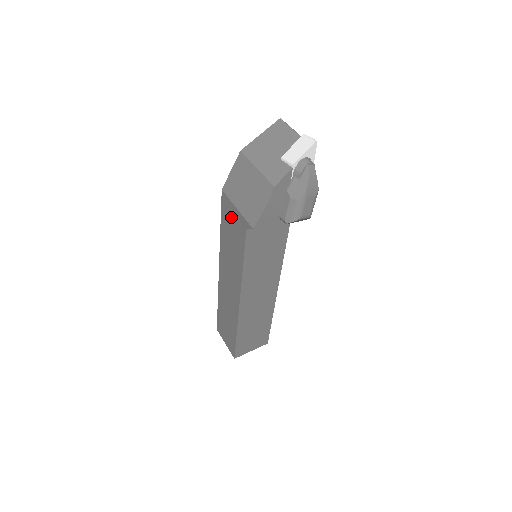
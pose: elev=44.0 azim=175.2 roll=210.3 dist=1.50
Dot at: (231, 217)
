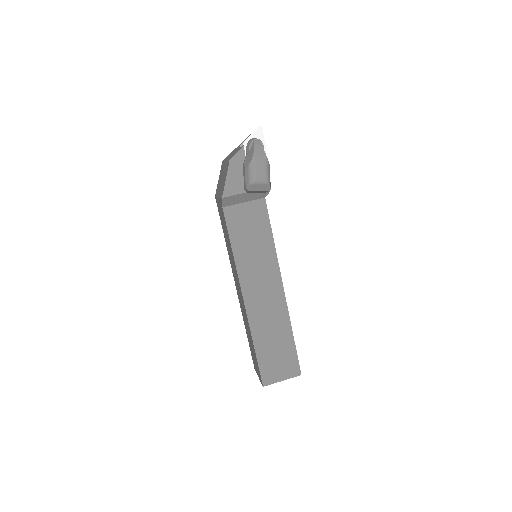
Dot at: (220, 212)
